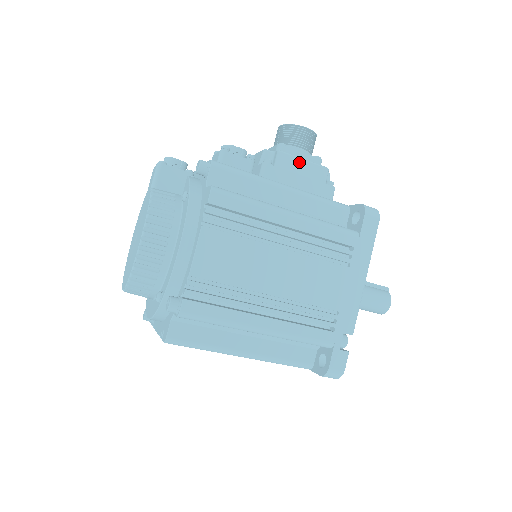
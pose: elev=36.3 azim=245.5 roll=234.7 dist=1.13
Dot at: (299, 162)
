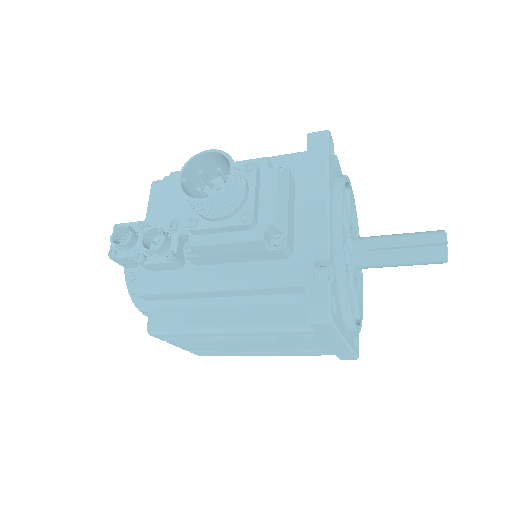
Dot at: (220, 247)
